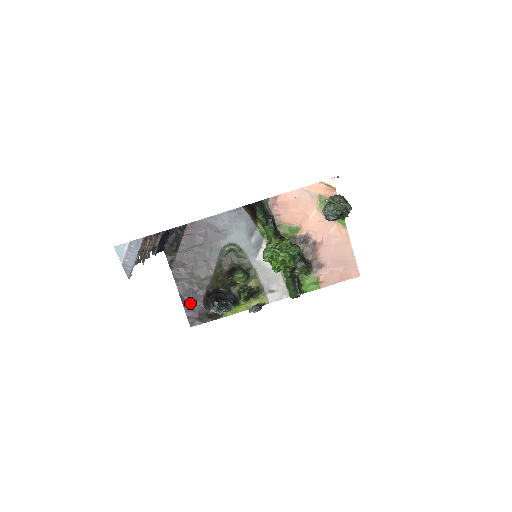
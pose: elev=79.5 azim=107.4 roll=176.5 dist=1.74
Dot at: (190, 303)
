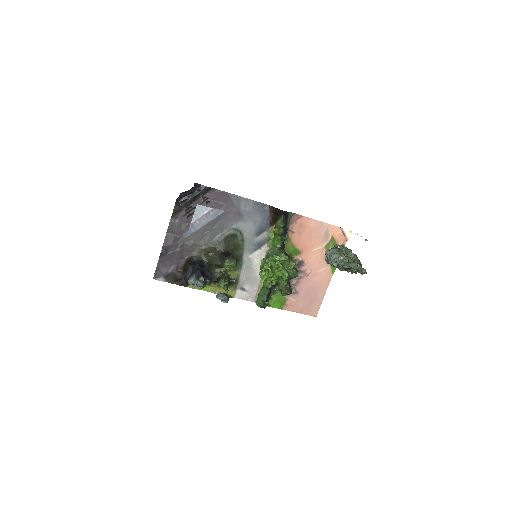
Dot at: (167, 258)
